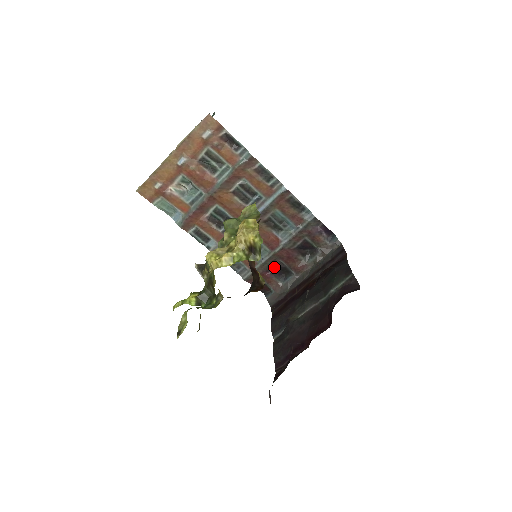
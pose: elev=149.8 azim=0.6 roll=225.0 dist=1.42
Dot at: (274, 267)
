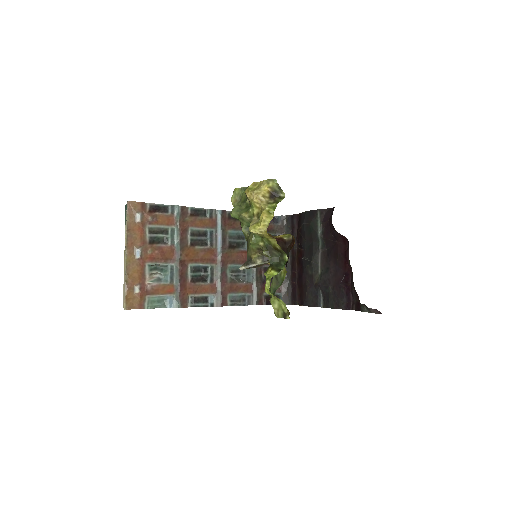
Dot at: (264, 276)
